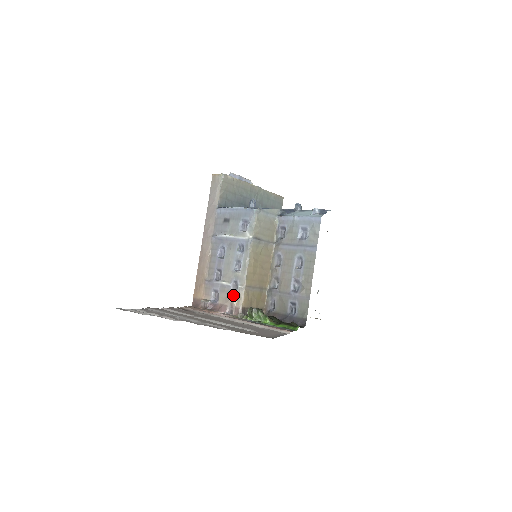
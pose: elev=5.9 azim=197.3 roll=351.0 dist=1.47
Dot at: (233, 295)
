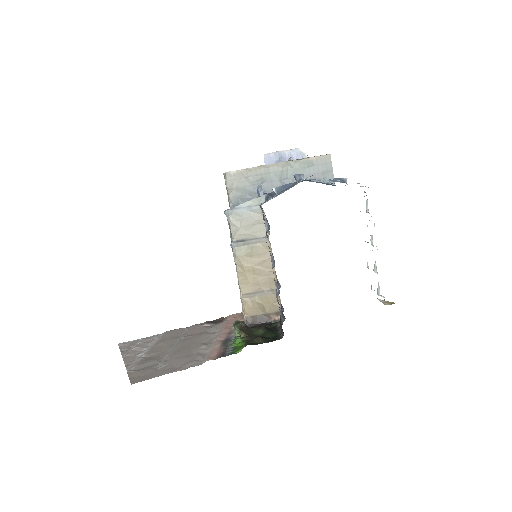
Dot at: occluded
